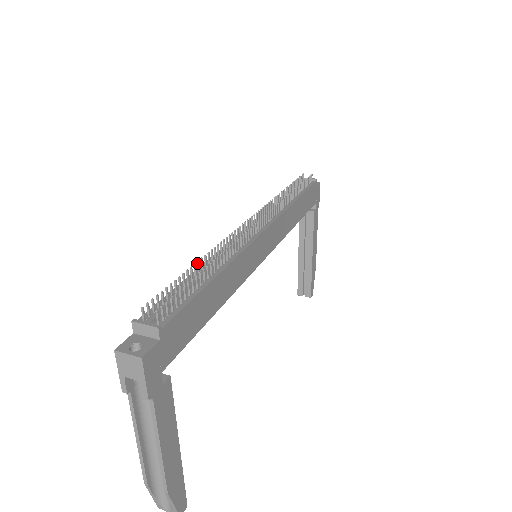
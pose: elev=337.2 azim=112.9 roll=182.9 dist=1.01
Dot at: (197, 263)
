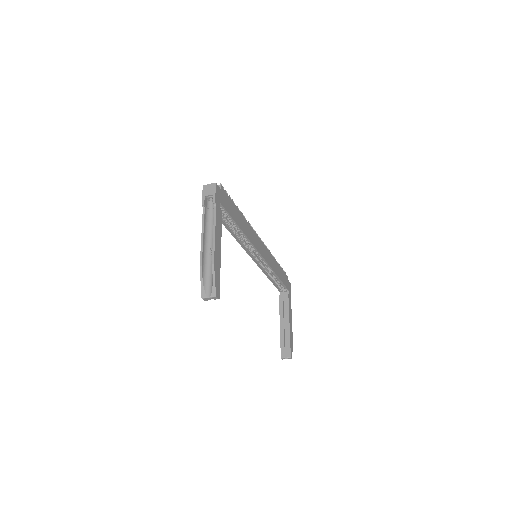
Dot at: occluded
